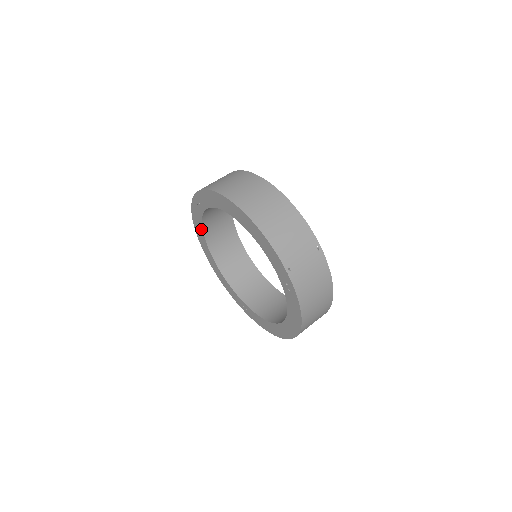
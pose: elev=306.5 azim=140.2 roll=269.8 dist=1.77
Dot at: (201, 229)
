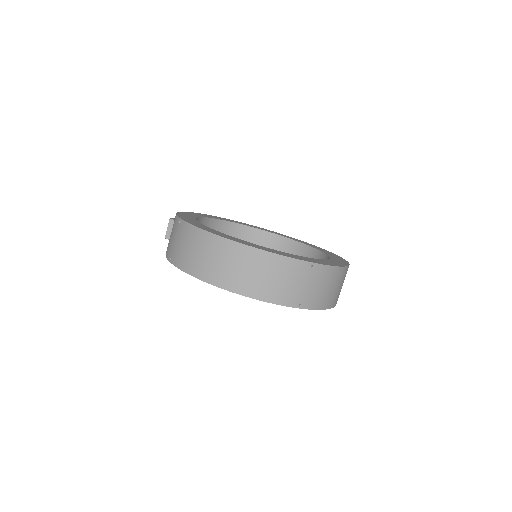
Dot at: occluded
